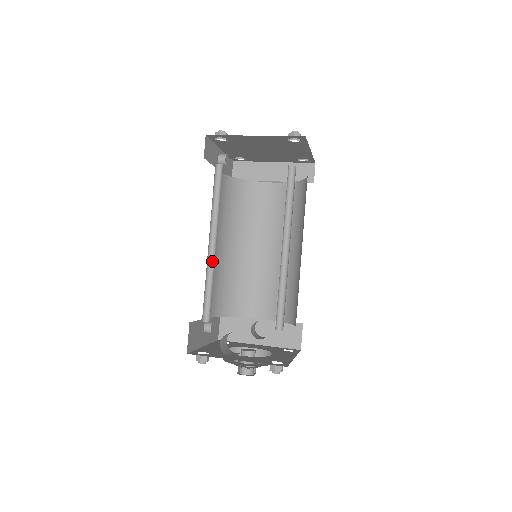
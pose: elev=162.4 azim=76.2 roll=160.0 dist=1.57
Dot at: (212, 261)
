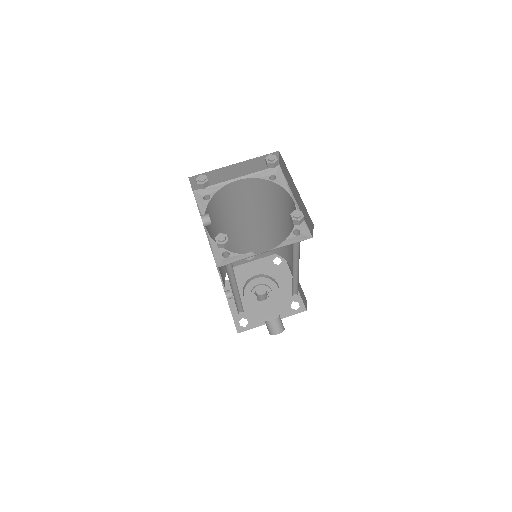
Dot at: (236, 292)
